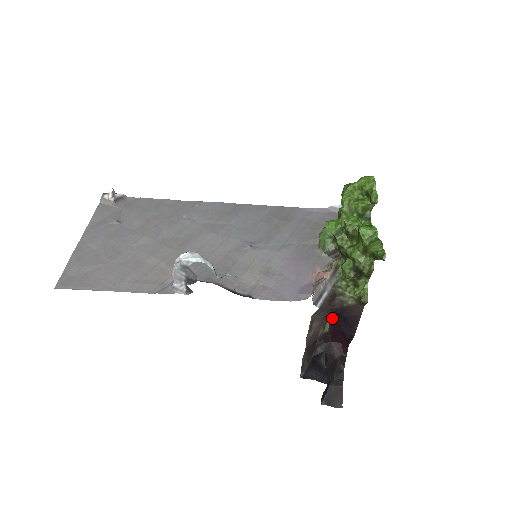
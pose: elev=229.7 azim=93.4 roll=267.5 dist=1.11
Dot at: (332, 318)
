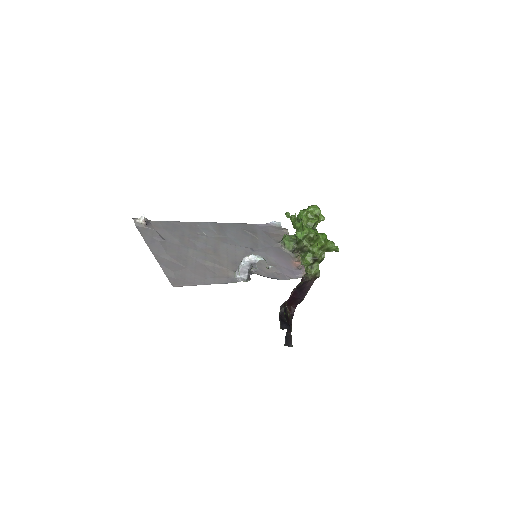
Dot at: occluded
